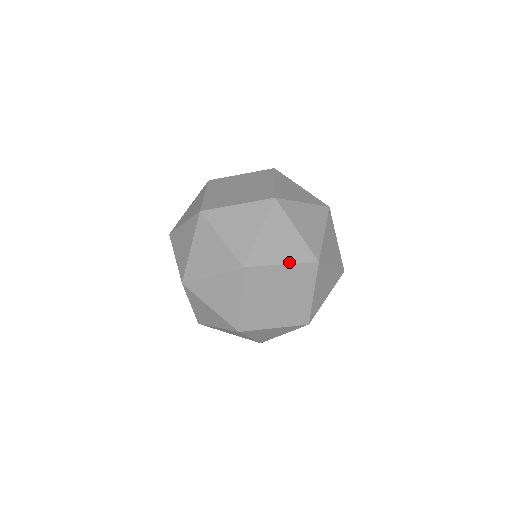
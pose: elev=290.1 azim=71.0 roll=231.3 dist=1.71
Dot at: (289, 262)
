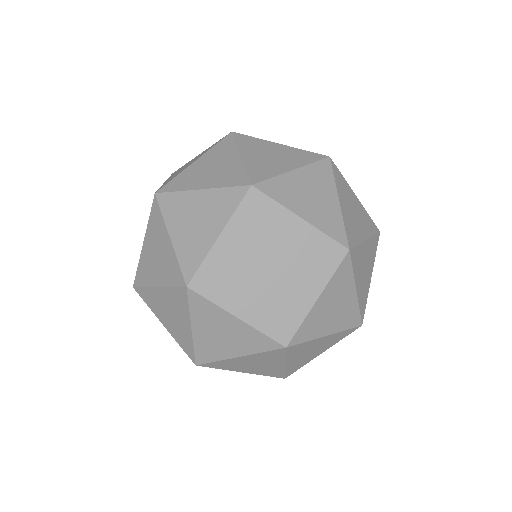
Dot at: (252, 373)
